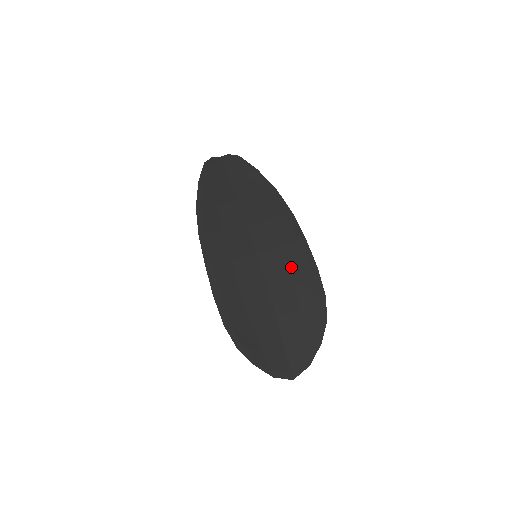
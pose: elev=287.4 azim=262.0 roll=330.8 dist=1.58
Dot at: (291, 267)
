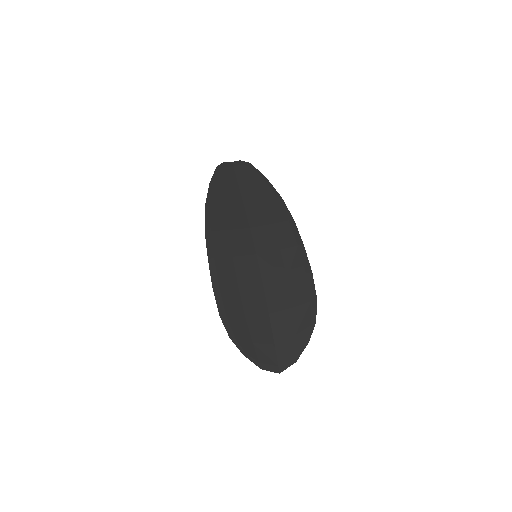
Dot at: (287, 269)
